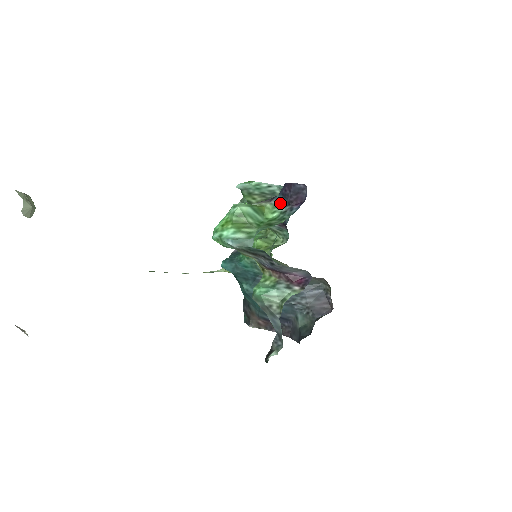
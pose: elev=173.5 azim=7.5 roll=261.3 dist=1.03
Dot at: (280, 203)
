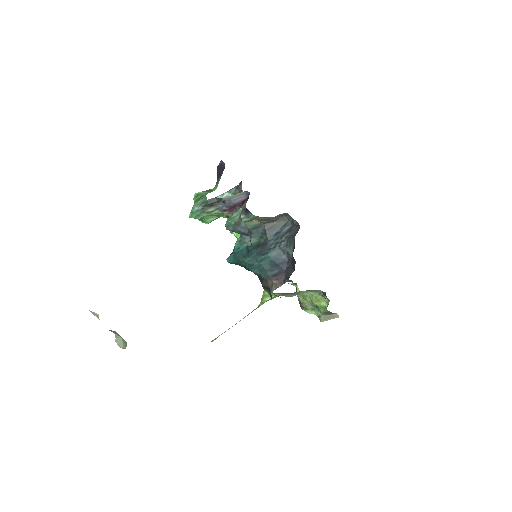
Dot at: (218, 181)
